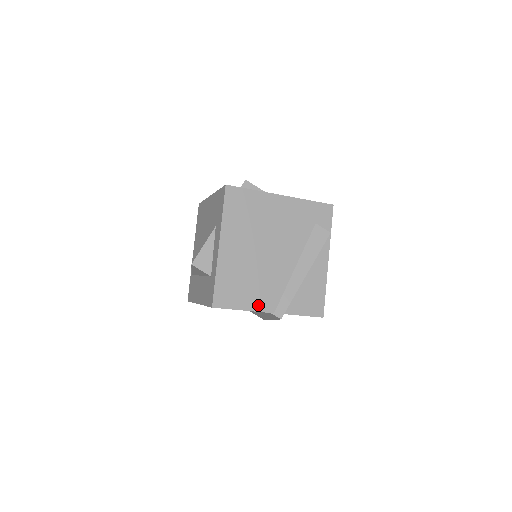
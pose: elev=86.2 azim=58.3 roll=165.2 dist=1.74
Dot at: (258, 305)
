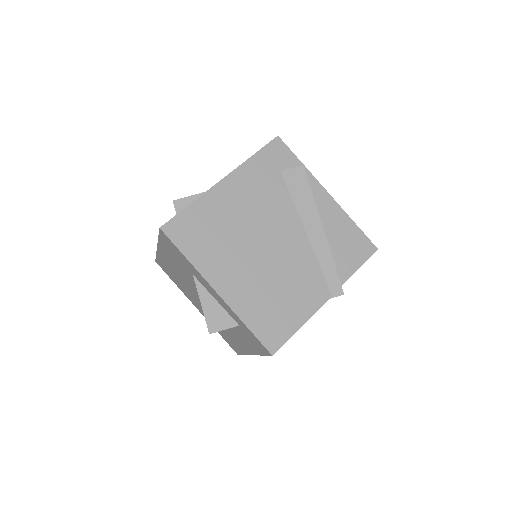
Dot at: (310, 305)
